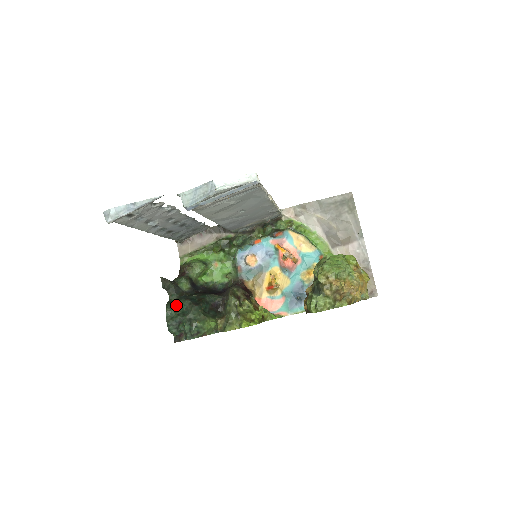
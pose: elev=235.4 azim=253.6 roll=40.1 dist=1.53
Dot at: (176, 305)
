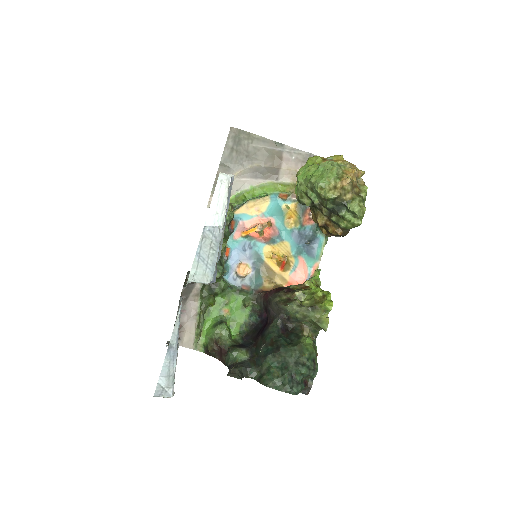
Dot at: (268, 373)
